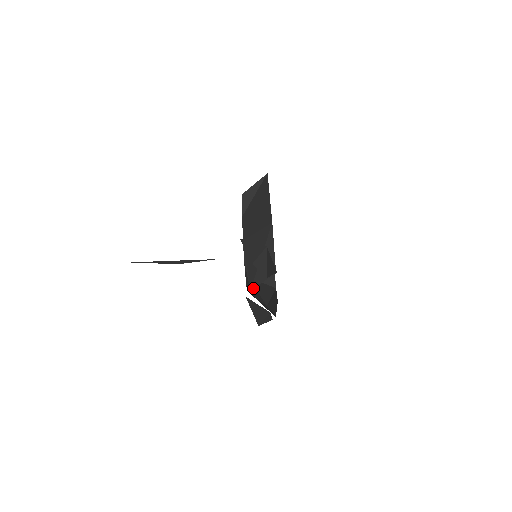
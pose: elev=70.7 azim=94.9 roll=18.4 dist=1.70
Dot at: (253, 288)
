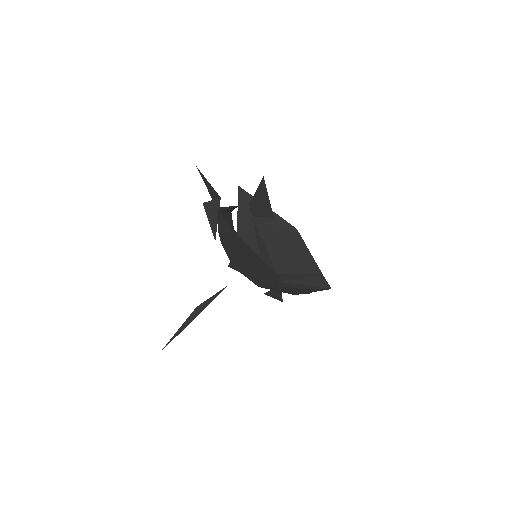
Dot at: occluded
